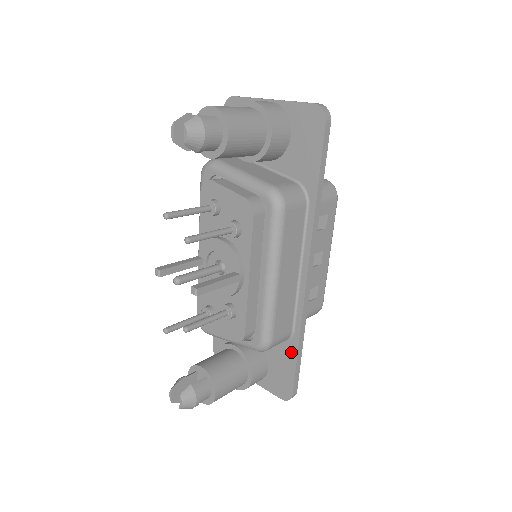
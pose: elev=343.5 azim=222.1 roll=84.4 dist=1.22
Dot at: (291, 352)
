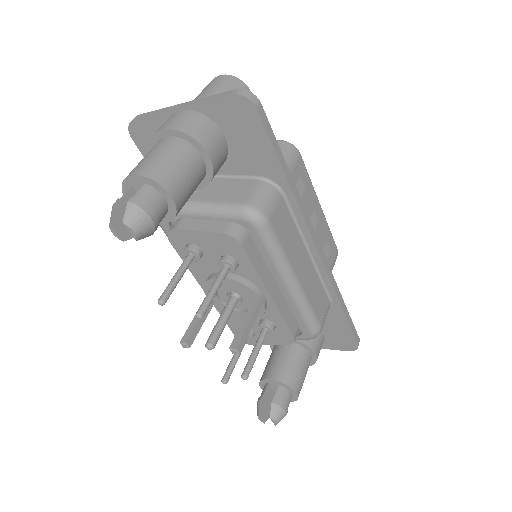
Dot at: (338, 316)
